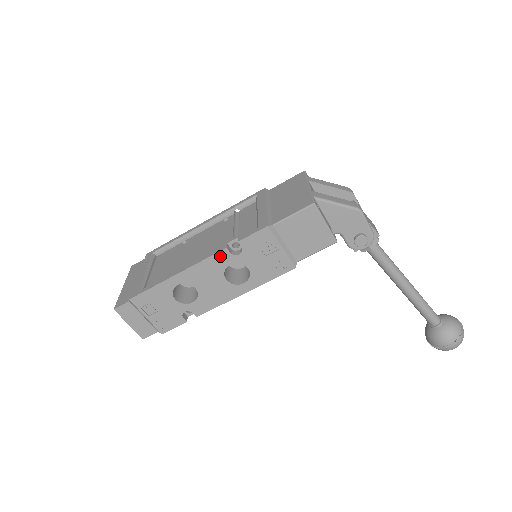
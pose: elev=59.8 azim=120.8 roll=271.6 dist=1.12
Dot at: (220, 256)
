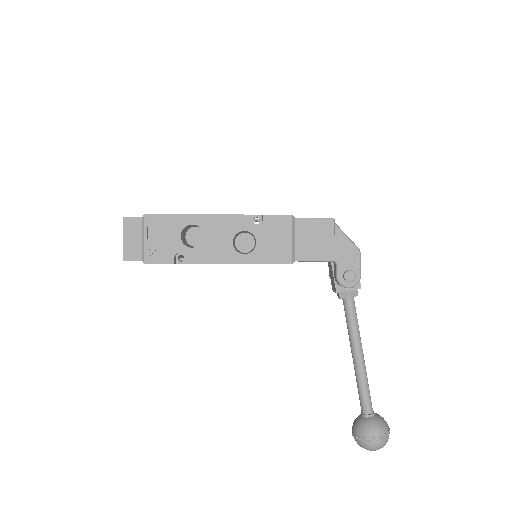
Dot at: (242, 219)
